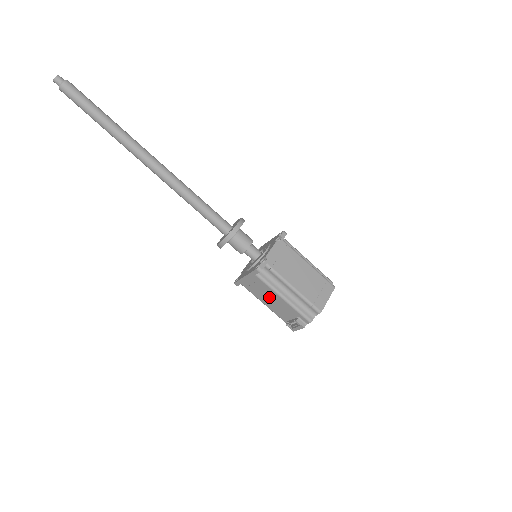
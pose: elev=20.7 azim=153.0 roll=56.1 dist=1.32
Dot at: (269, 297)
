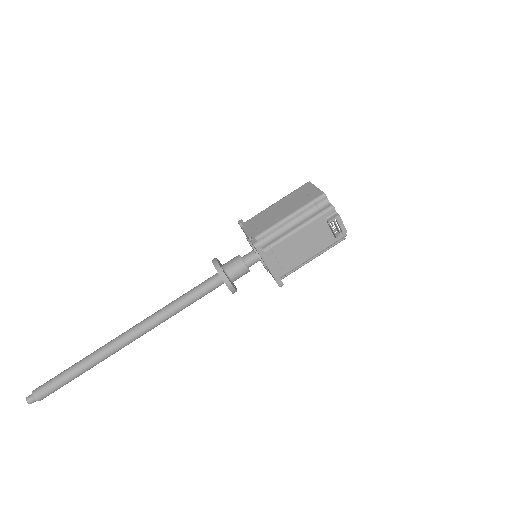
Dot at: (297, 247)
